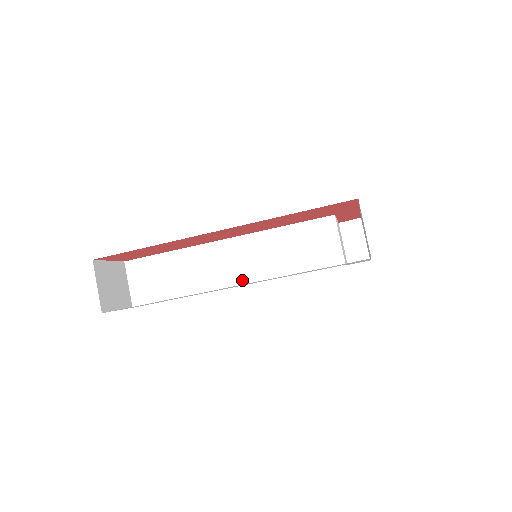
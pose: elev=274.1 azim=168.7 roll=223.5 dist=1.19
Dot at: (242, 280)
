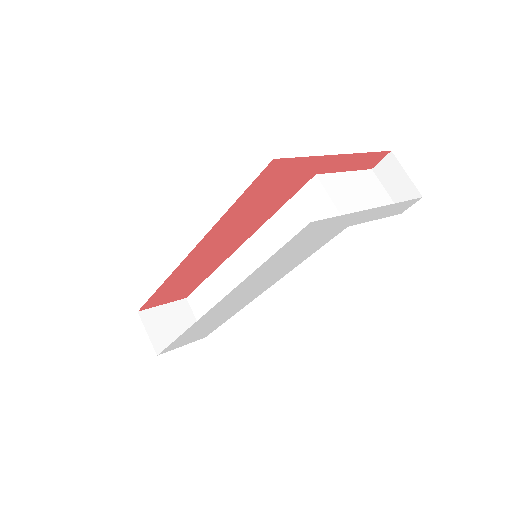
Dot at: occluded
